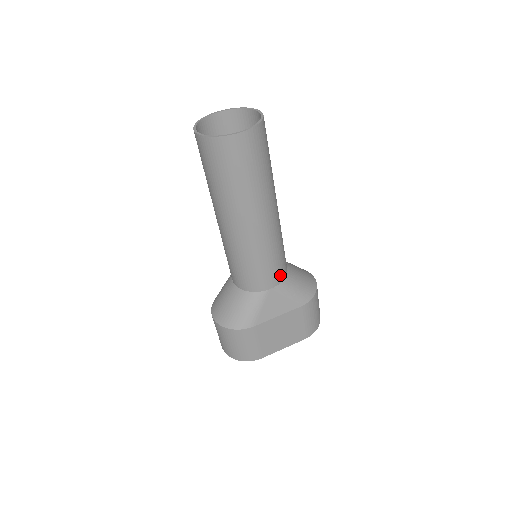
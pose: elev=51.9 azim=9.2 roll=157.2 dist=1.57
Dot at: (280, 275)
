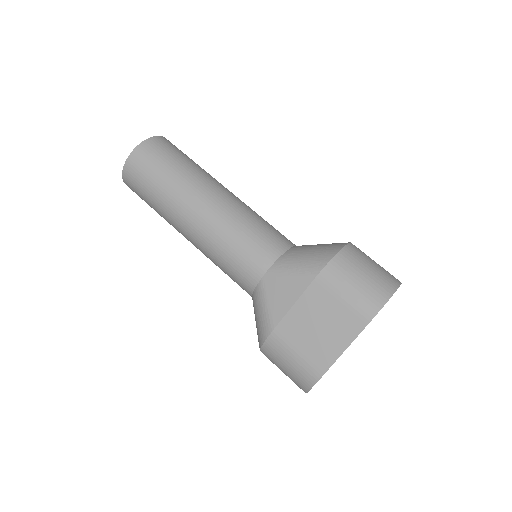
Dot at: (266, 255)
